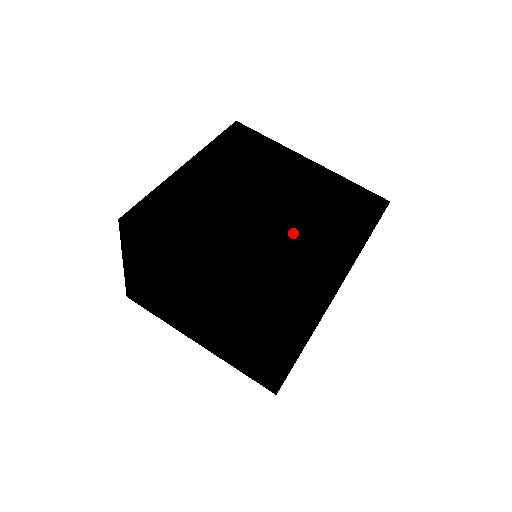
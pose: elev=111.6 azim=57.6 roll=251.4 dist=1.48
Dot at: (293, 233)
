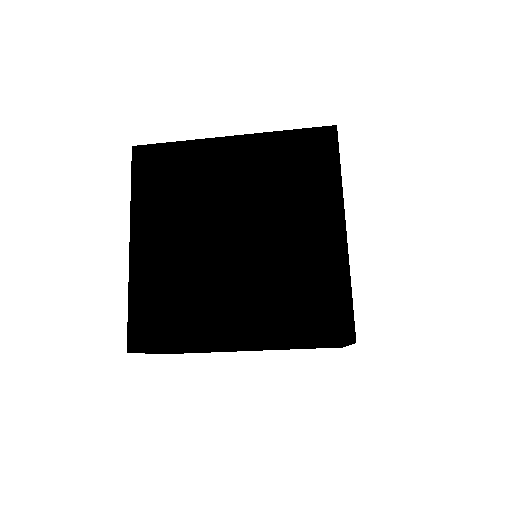
Dot at: (225, 276)
